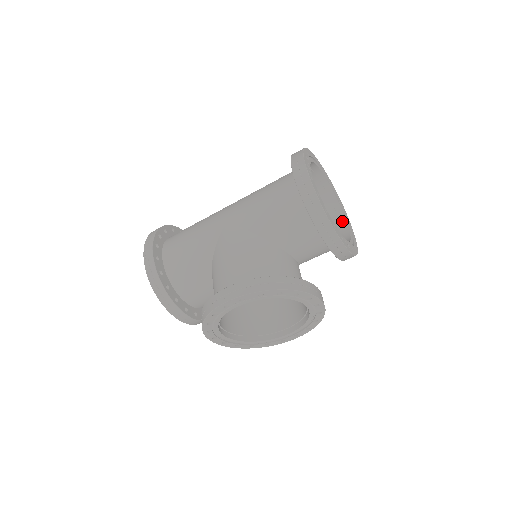
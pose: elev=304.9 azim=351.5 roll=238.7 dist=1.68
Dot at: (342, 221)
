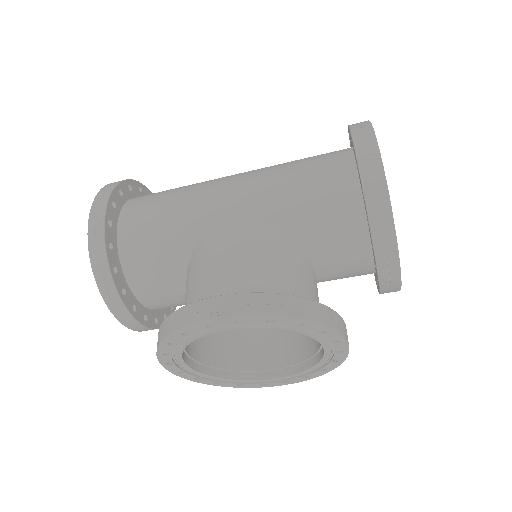
Dot at: occluded
